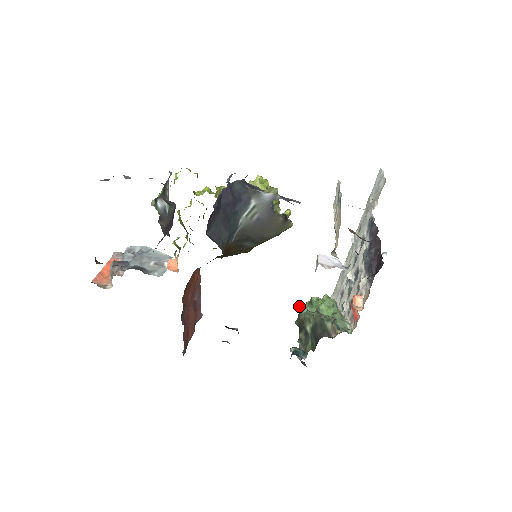
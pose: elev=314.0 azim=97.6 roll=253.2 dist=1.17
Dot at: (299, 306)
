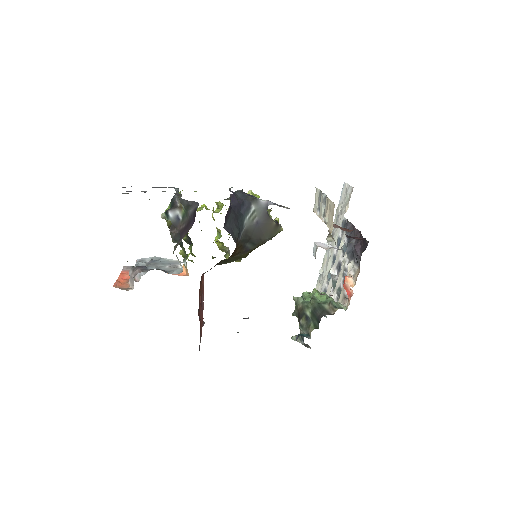
Dot at: (295, 298)
